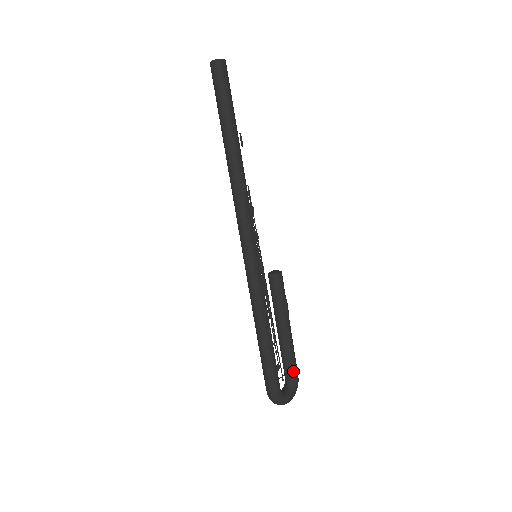
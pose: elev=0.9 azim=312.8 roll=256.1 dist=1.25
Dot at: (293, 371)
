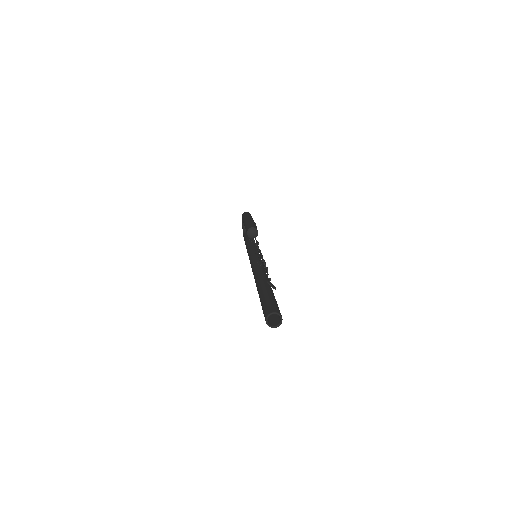
Dot at: occluded
